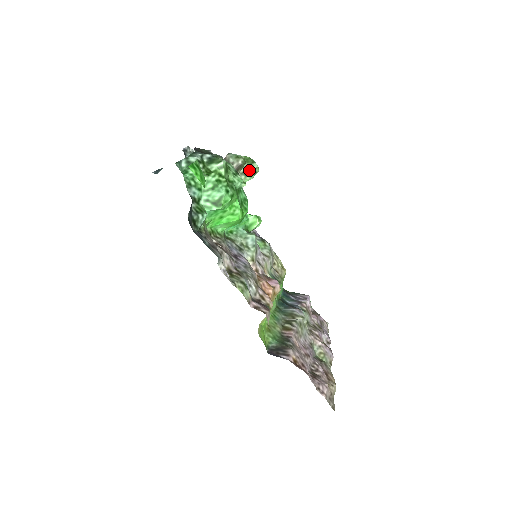
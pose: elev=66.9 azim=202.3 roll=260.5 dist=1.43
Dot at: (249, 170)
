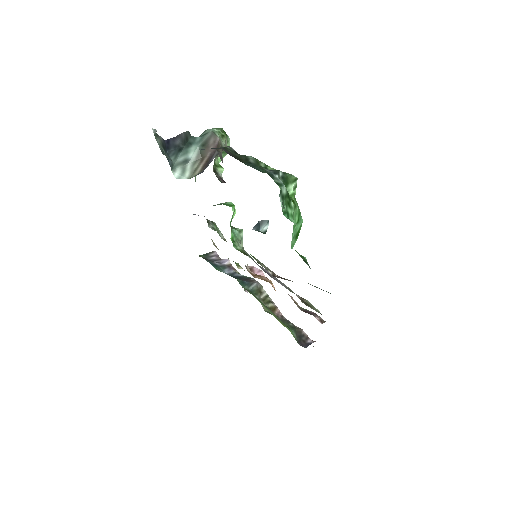
Dot at: occluded
